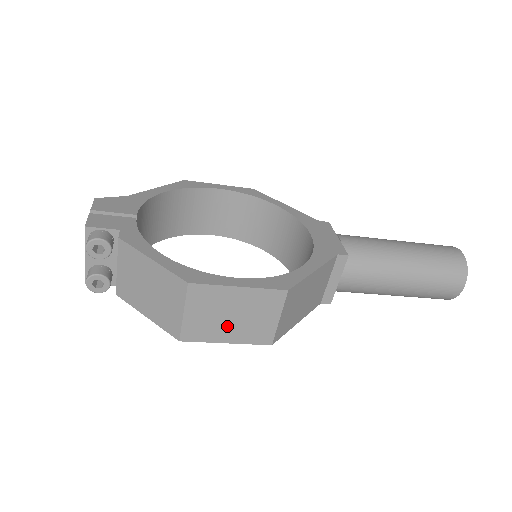
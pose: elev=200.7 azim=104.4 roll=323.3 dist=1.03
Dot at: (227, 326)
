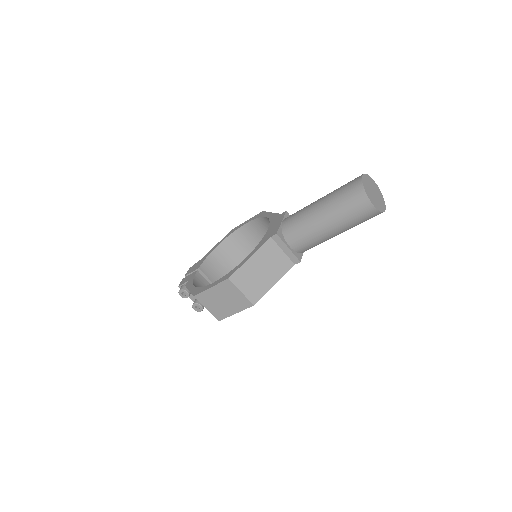
Dot at: (227, 306)
